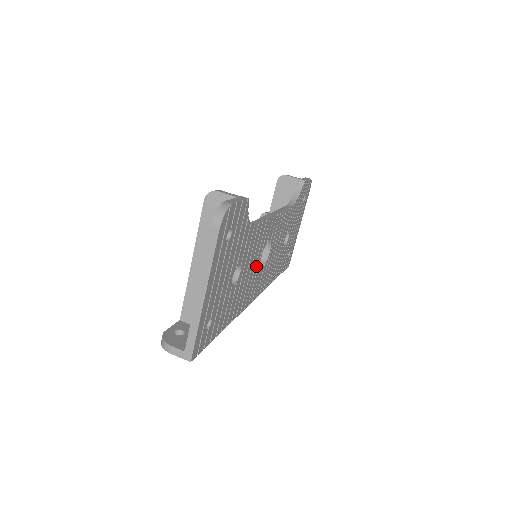
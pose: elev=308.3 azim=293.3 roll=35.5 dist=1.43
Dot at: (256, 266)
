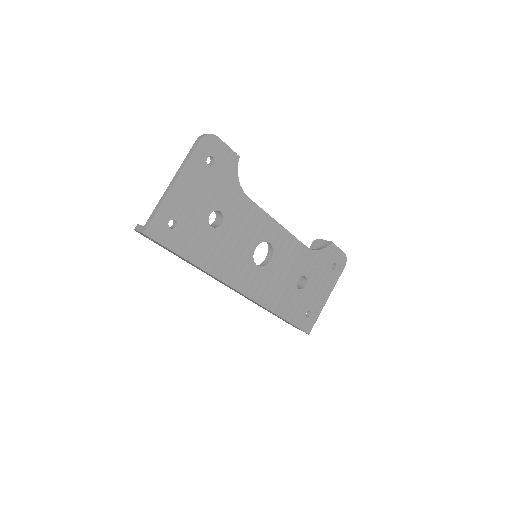
Dot at: (247, 250)
